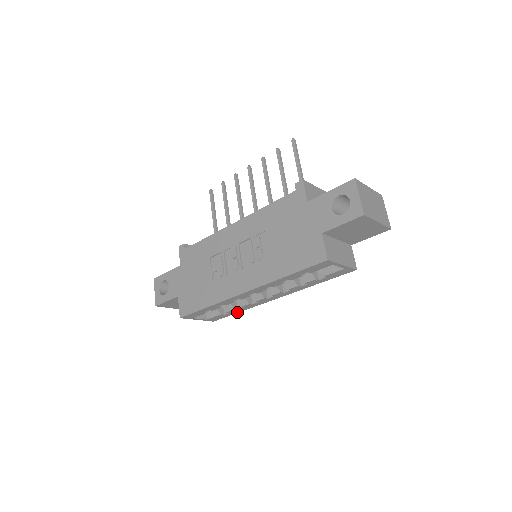
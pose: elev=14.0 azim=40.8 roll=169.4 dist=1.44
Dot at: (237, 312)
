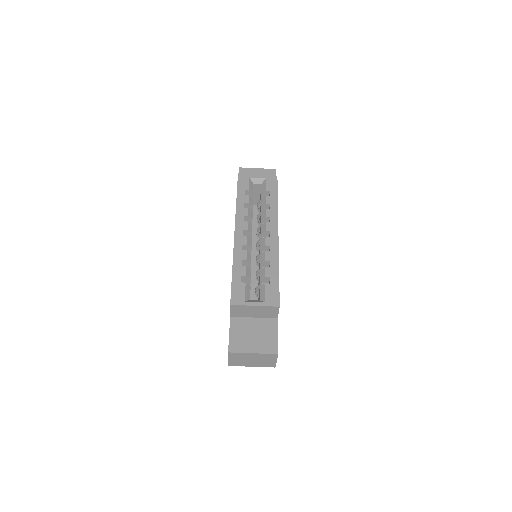
Dot at: (277, 274)
